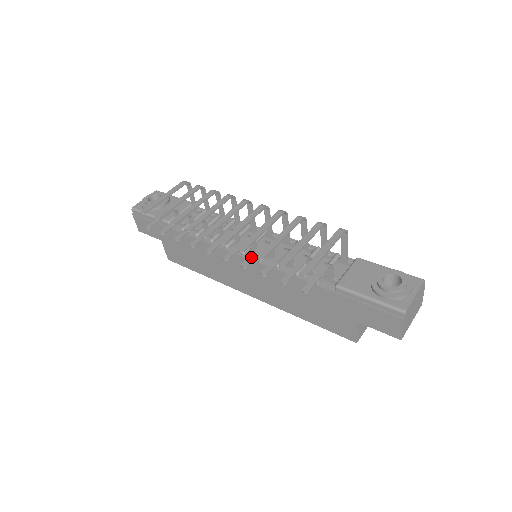
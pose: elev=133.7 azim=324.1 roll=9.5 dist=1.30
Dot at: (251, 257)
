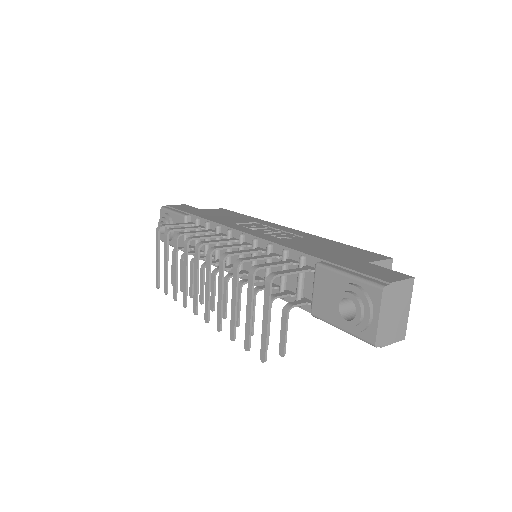
Dot at: occluded
